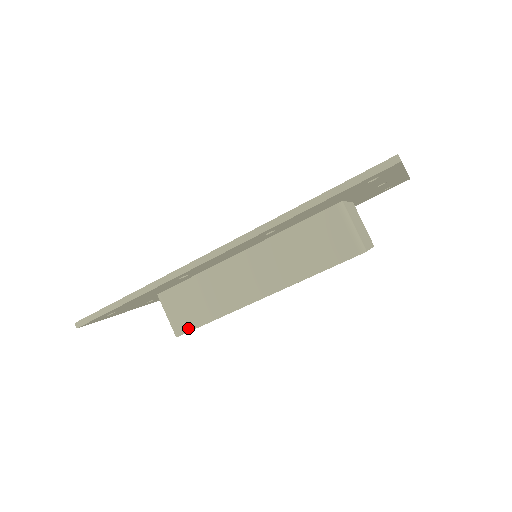
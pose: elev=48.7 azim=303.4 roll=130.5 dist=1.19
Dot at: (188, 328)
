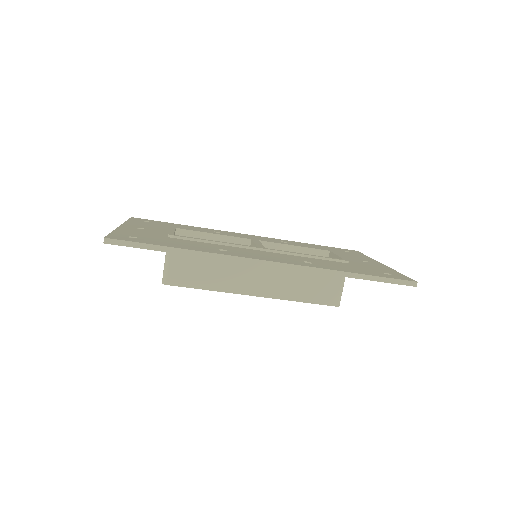
Dot at: (180, 283)
